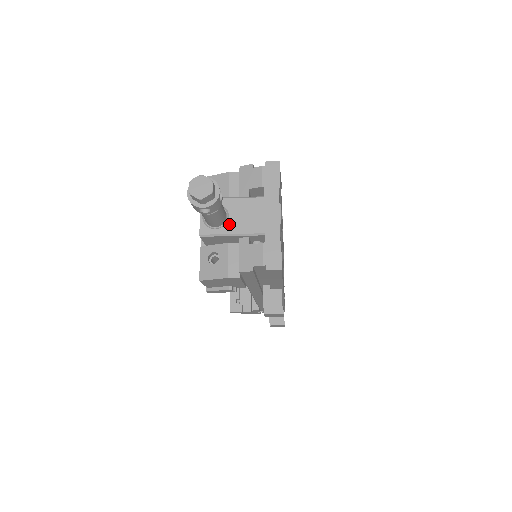
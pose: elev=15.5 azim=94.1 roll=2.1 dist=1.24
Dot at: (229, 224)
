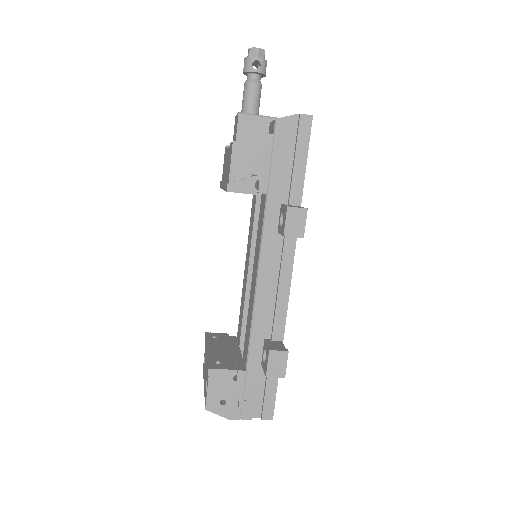
Dot at: occluded
